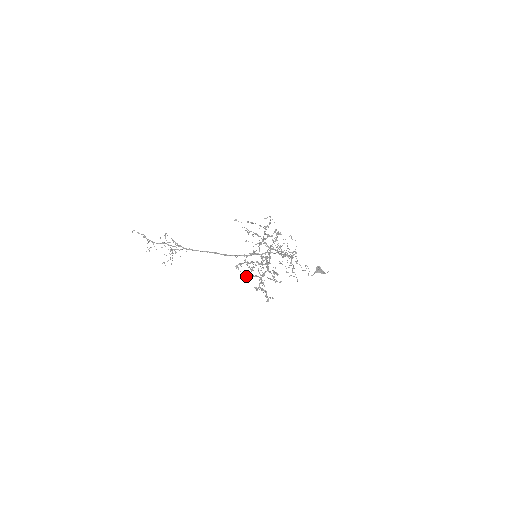
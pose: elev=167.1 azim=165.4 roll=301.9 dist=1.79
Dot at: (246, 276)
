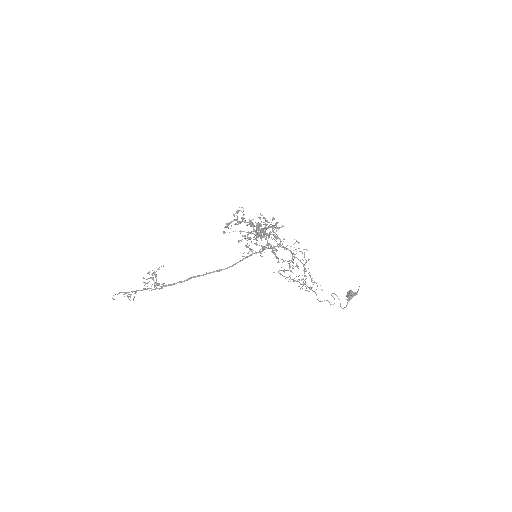
Dot at: (238, 224)
